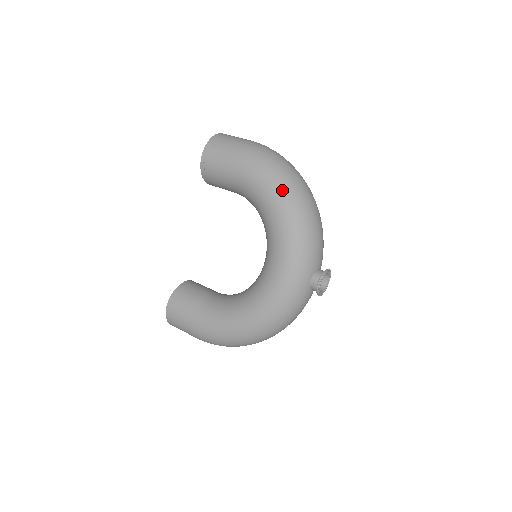
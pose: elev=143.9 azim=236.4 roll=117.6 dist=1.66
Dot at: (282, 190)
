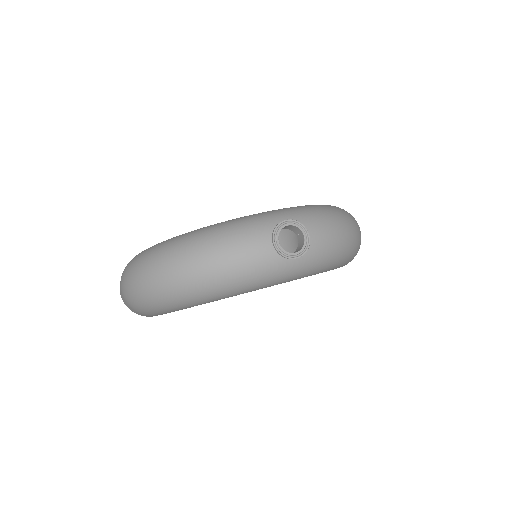
Dot at: occluded
